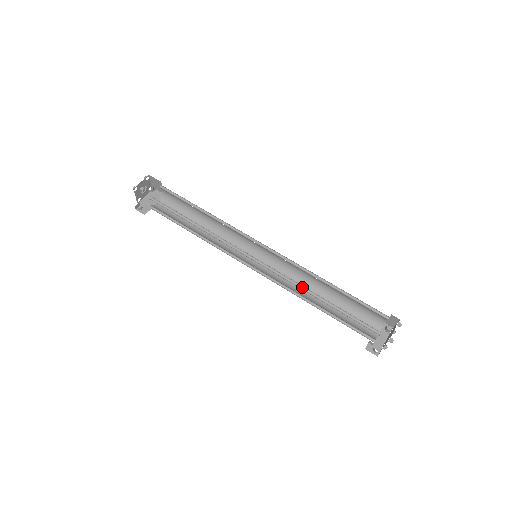
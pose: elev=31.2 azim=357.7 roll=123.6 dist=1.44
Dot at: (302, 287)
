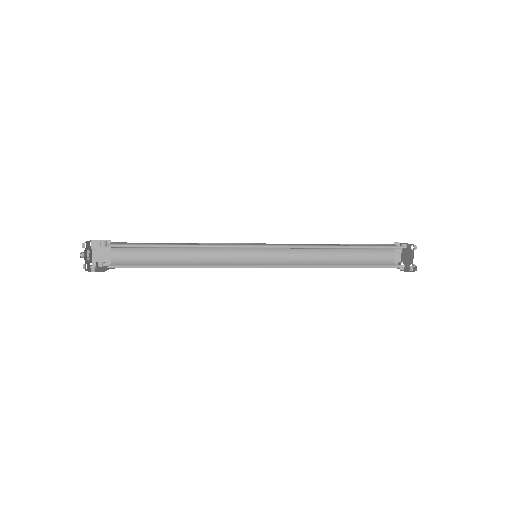
Dot at: (319, 248)
